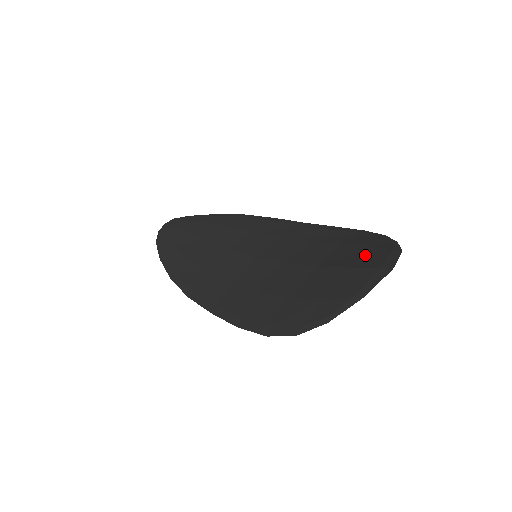
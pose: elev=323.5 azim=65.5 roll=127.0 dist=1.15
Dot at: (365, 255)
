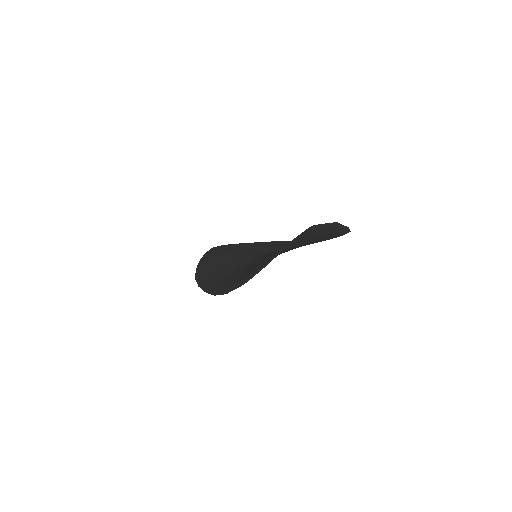
Dot at: occluded
